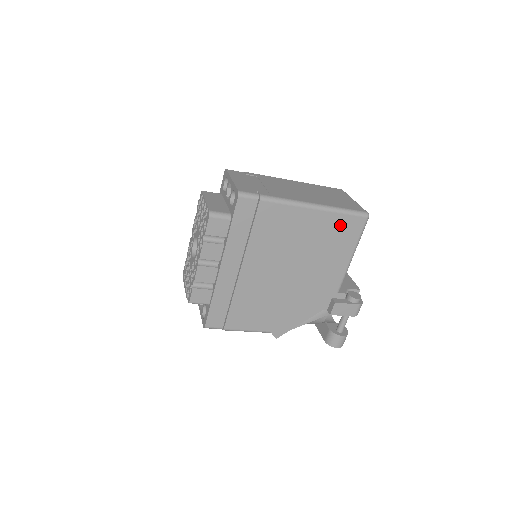
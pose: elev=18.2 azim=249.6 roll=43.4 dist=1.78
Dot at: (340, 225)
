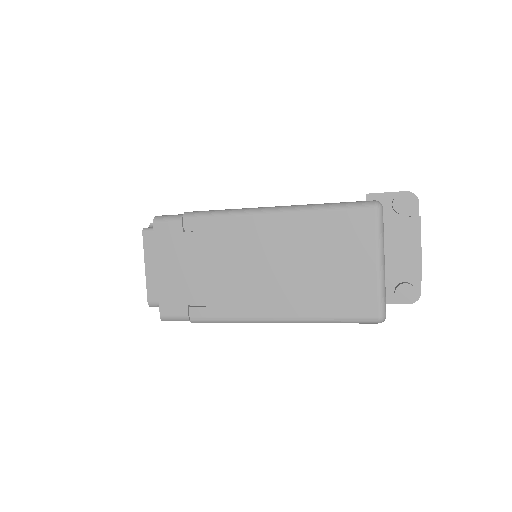
Dot at: occluded
